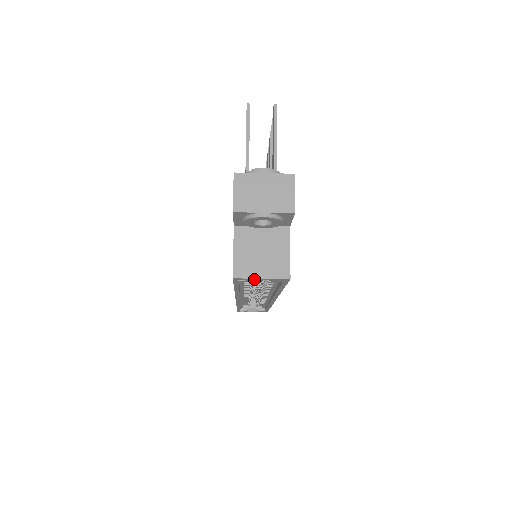
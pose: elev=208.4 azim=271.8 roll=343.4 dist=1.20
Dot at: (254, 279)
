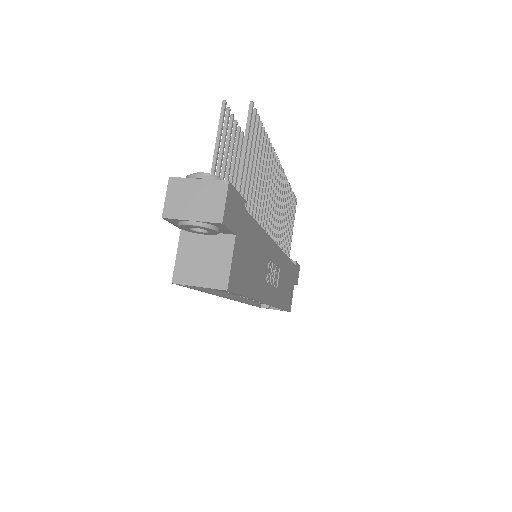
Dot at: (194, 286)
